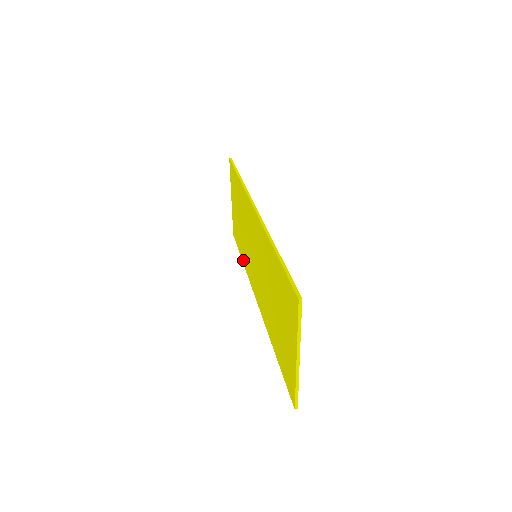
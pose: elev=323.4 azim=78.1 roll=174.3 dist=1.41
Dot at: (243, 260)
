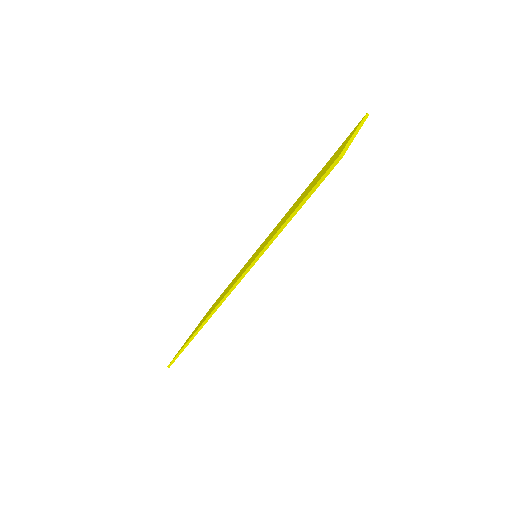
Dot at: occluded
